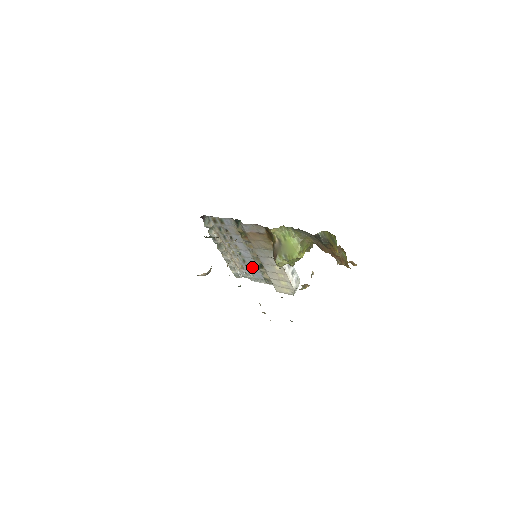
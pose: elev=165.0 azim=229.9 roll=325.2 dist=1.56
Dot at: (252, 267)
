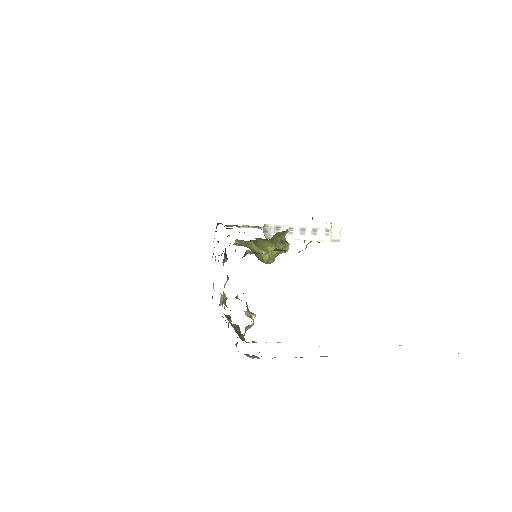
Dot at: occluded
